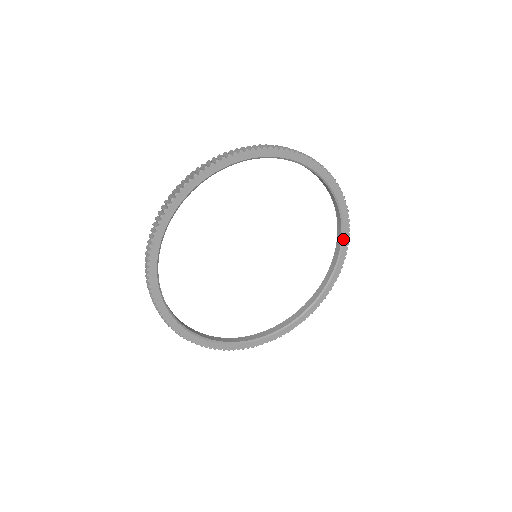
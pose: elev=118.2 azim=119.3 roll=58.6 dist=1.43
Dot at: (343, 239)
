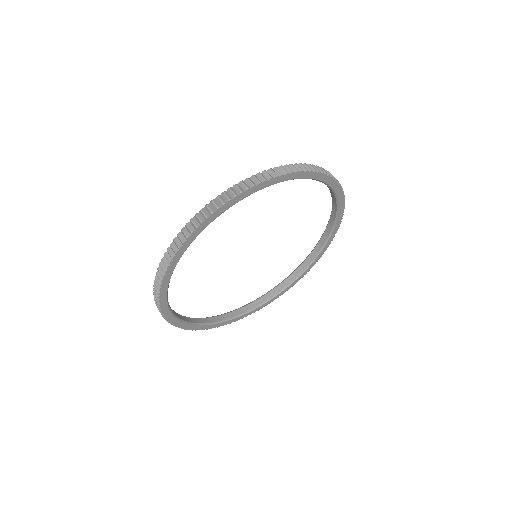
Dot at: (335, 227)
